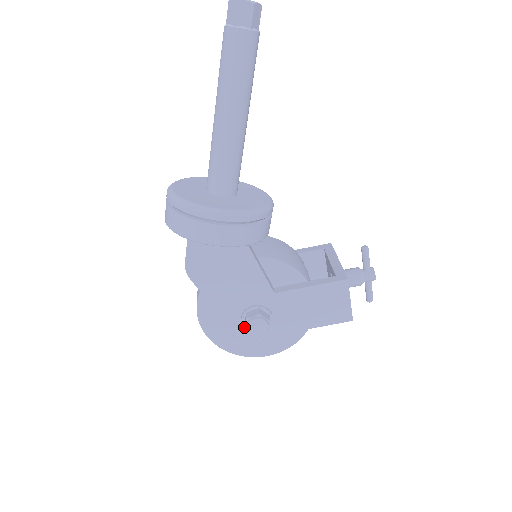
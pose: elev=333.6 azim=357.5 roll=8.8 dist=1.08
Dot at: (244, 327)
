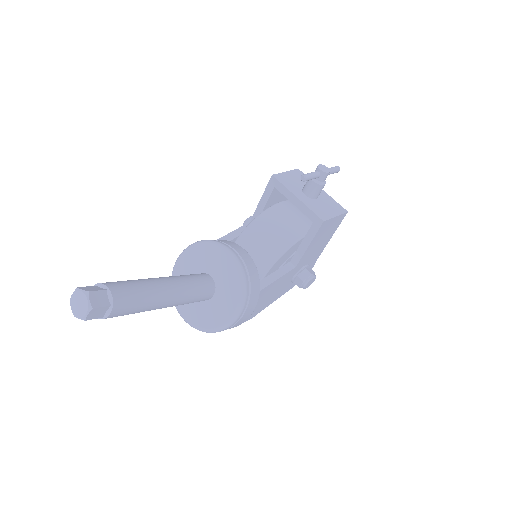
Dot at: occluded
